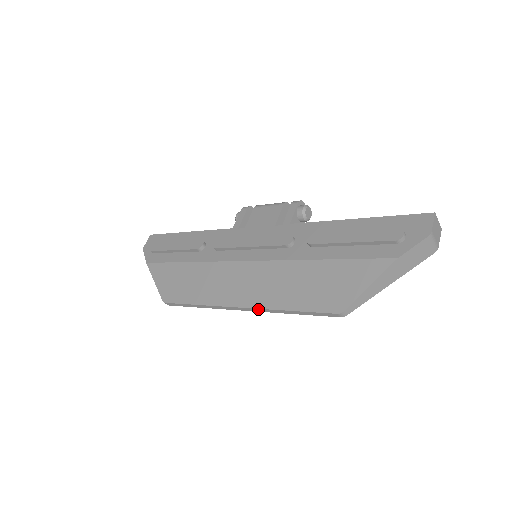
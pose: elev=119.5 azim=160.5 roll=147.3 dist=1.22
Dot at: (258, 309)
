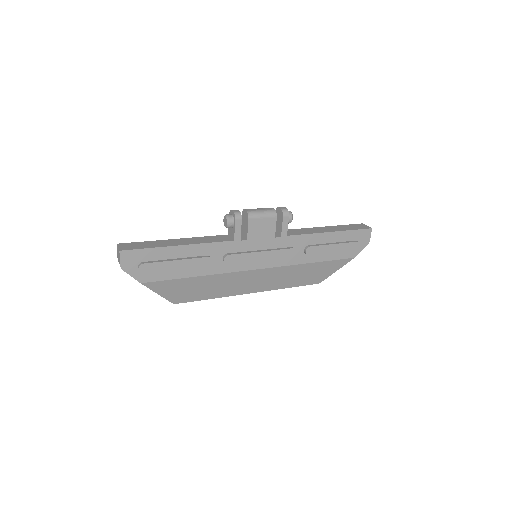
Dot at: occluded
